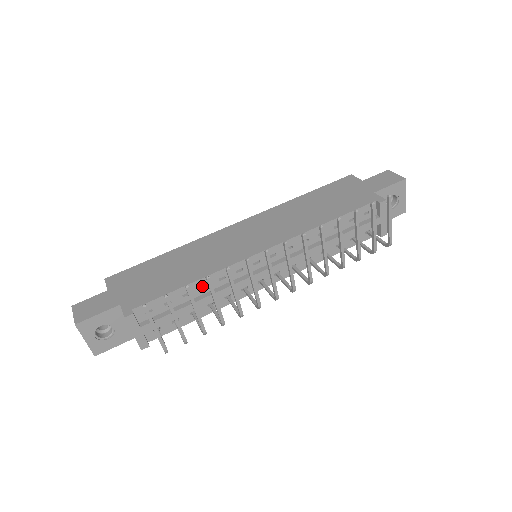
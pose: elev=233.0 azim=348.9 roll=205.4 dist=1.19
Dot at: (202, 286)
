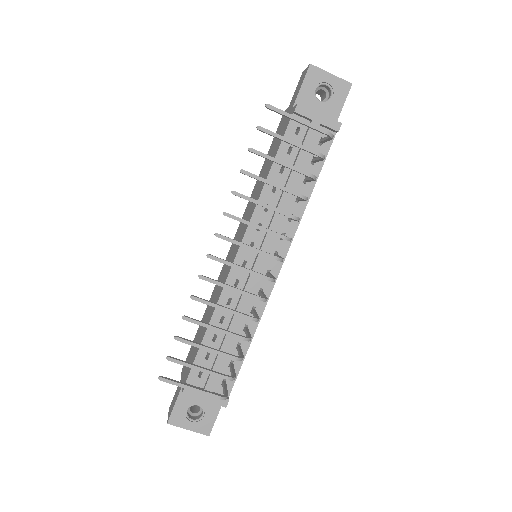
Dot at: (222, 321)
